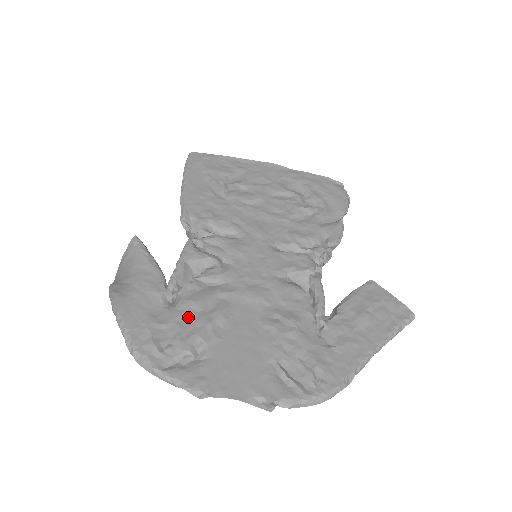
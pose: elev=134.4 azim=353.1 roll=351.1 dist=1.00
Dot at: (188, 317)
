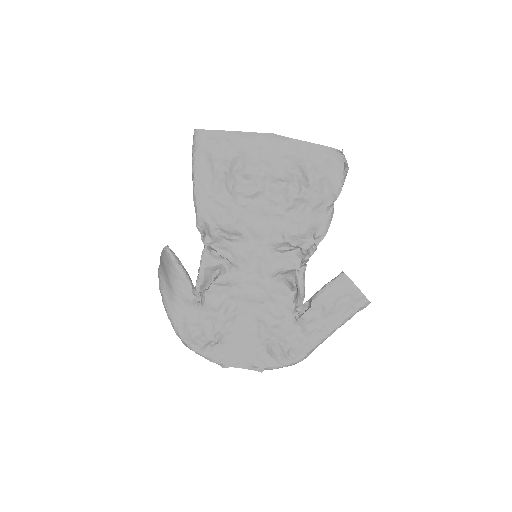
Dot at: (210, 317)
